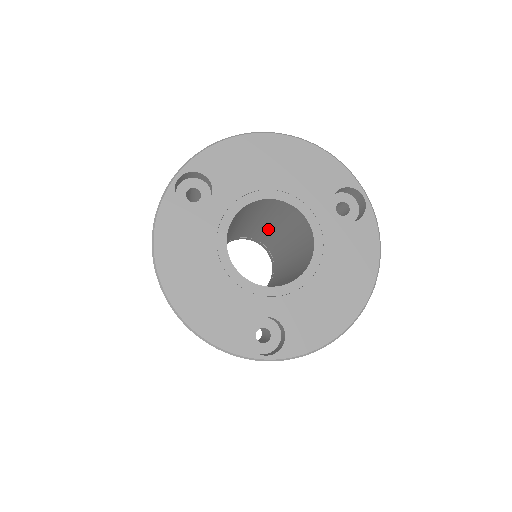
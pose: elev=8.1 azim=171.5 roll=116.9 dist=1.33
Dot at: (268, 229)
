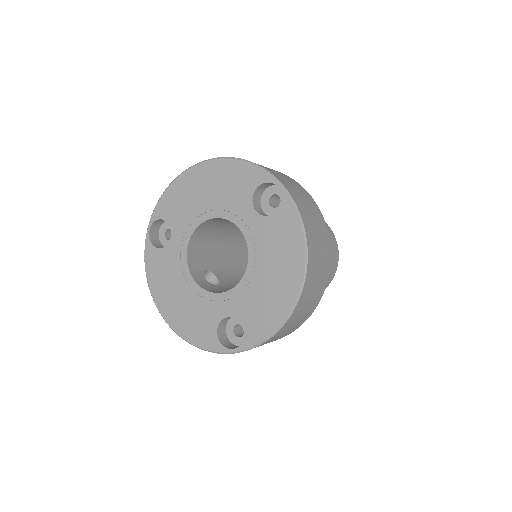
Dot at: occluded
